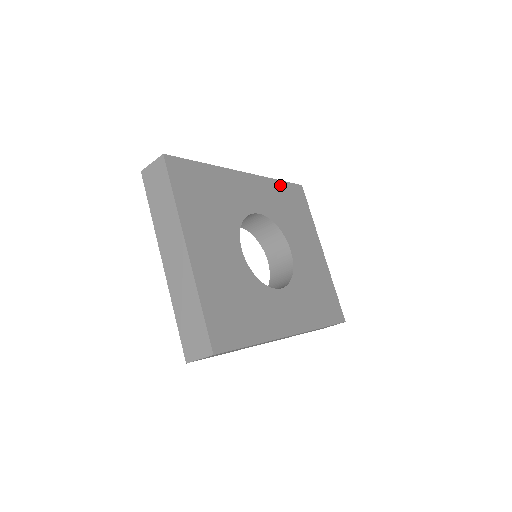
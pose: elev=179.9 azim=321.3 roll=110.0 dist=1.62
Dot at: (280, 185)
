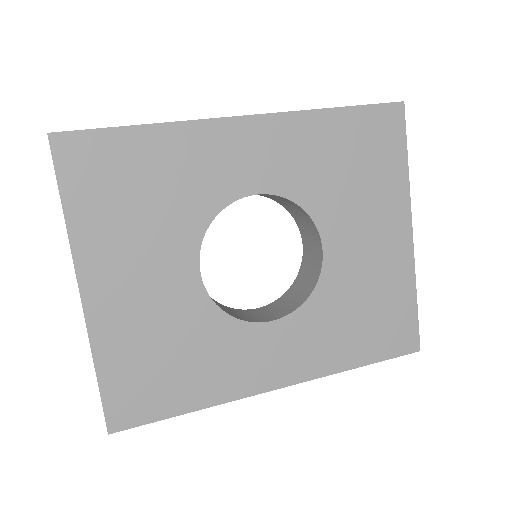
Dot at: (337, 118)
